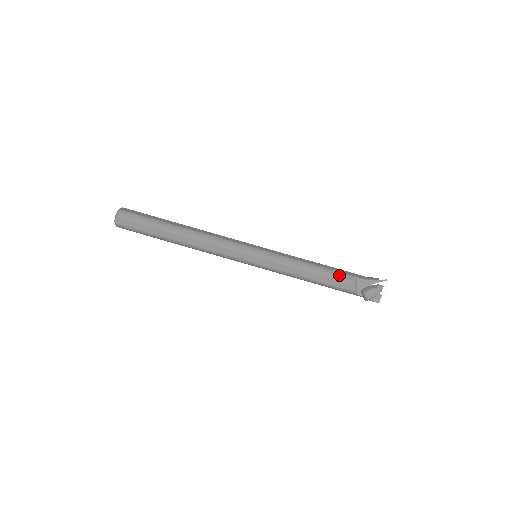
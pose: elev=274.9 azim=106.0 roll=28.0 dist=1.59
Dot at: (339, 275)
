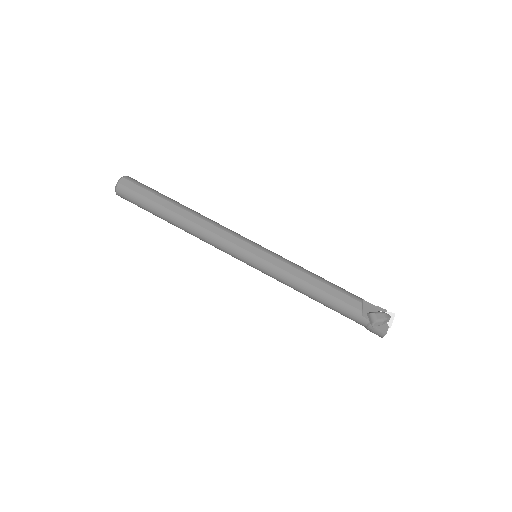
Dot at: (345, 290)
